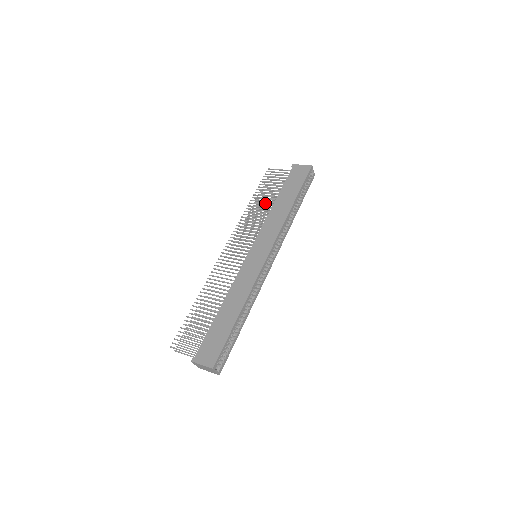
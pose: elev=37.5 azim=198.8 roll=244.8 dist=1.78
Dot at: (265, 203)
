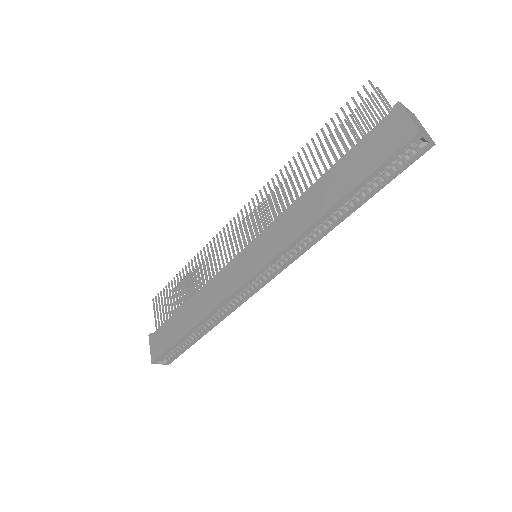
Dot at: occluded
